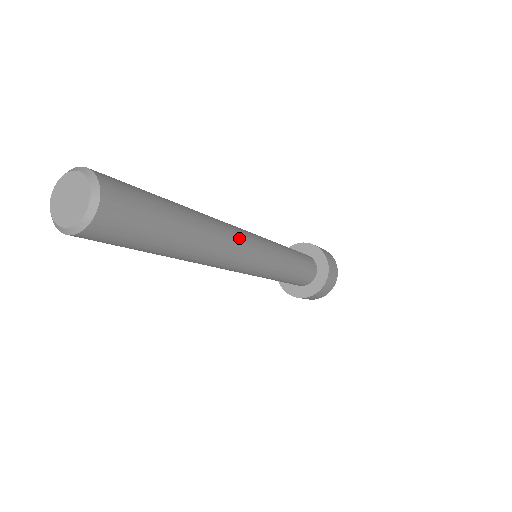
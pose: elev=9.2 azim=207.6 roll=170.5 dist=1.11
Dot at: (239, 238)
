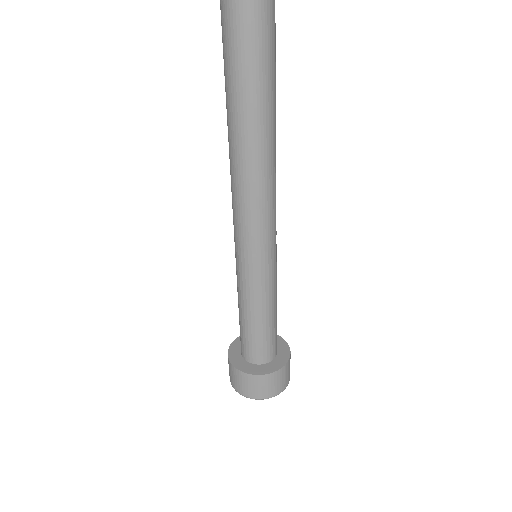
Dot at: occluded
